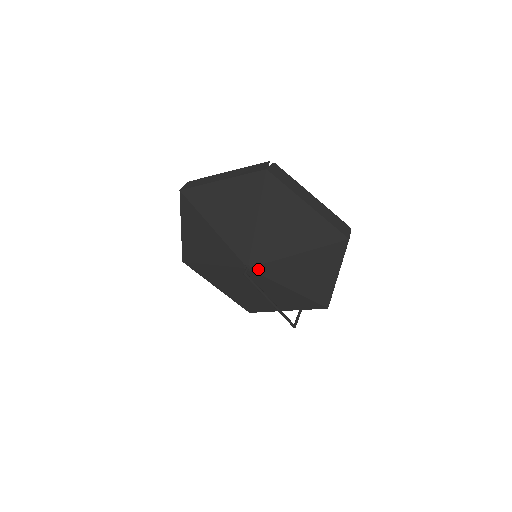
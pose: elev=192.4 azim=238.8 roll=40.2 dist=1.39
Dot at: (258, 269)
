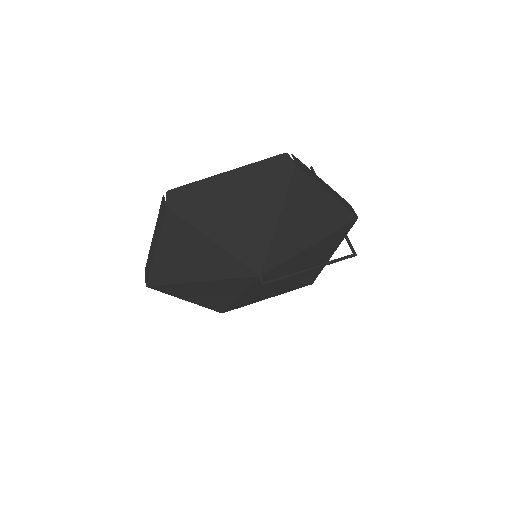
Dot at: (268, 267)
